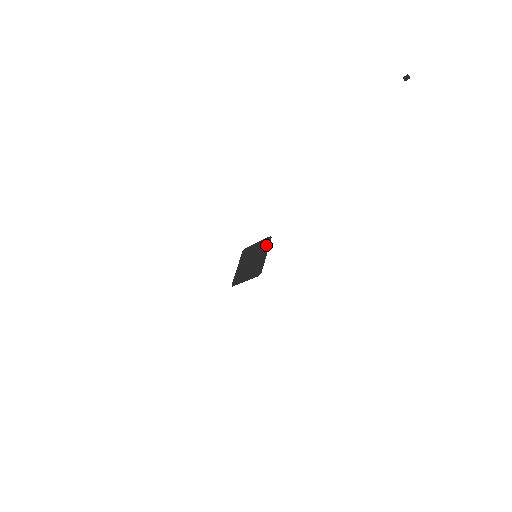
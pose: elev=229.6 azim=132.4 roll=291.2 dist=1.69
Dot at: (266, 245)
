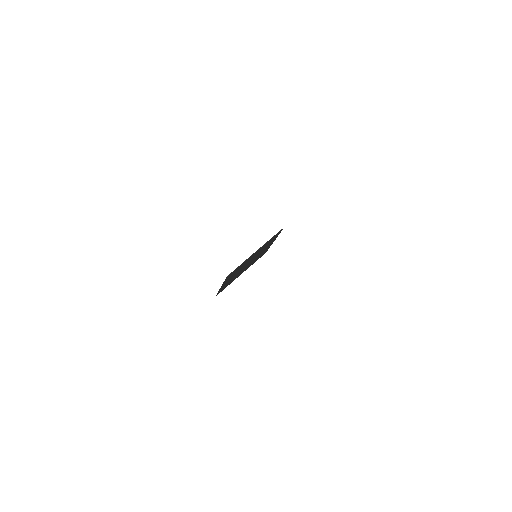
Dot at: (269, 240)
